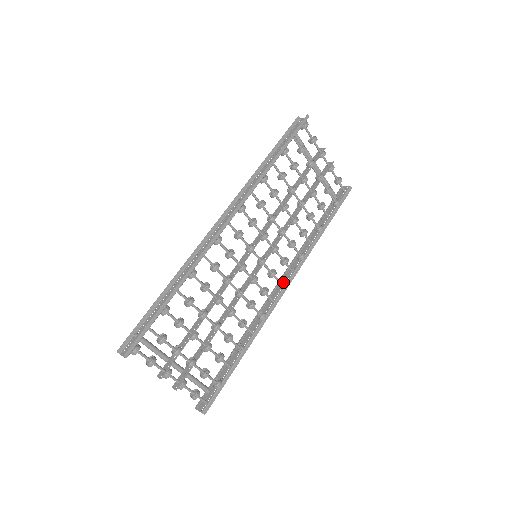
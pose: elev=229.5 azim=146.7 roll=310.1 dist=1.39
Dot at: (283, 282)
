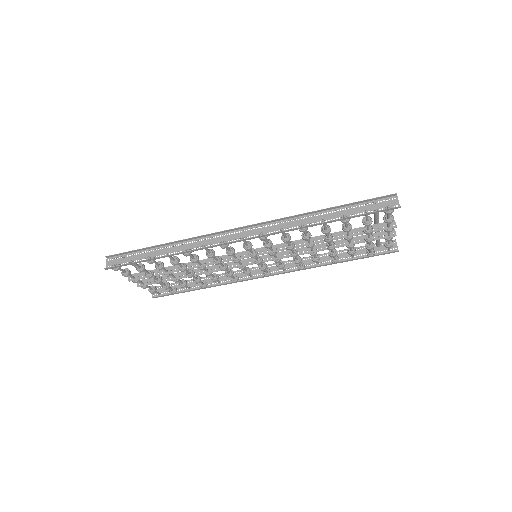
Dot at: (269, 272)
